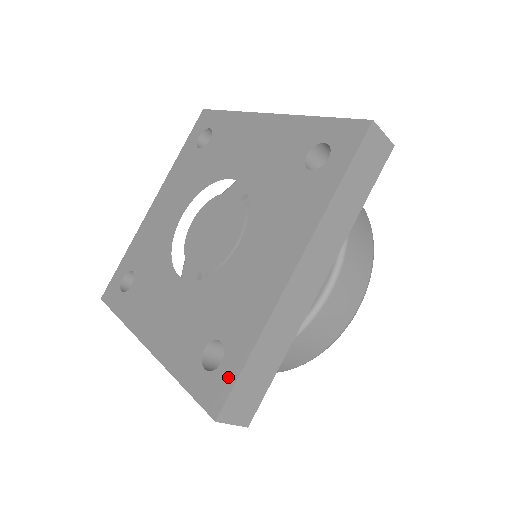
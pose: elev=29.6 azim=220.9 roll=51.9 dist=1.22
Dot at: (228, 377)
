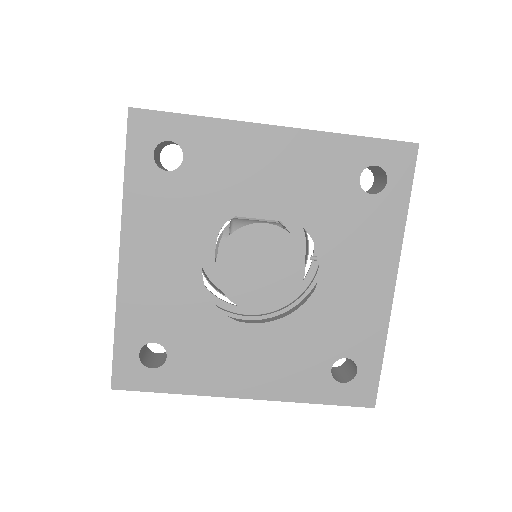
Dot at: (371, 377)
